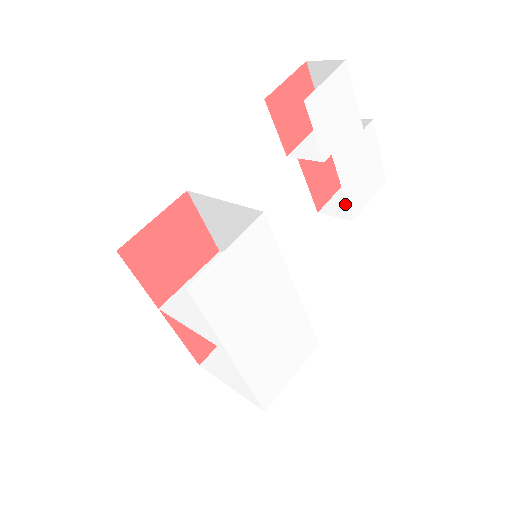
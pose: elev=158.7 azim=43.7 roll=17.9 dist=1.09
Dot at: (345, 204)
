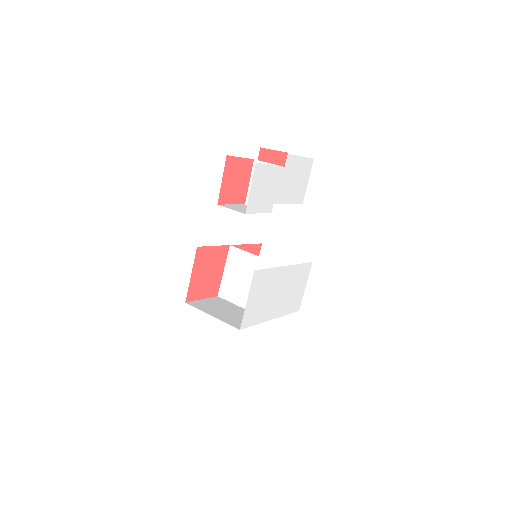
Dot at: occluded
